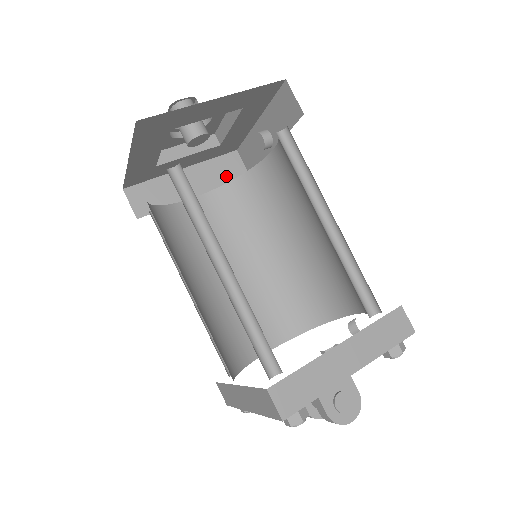
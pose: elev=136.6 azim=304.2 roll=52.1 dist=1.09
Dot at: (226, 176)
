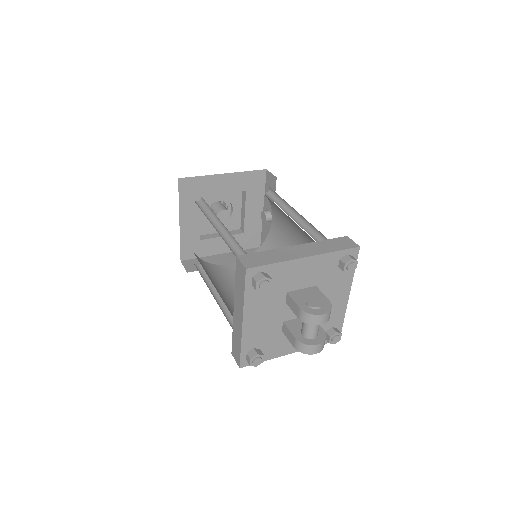
Dot at: occluded
